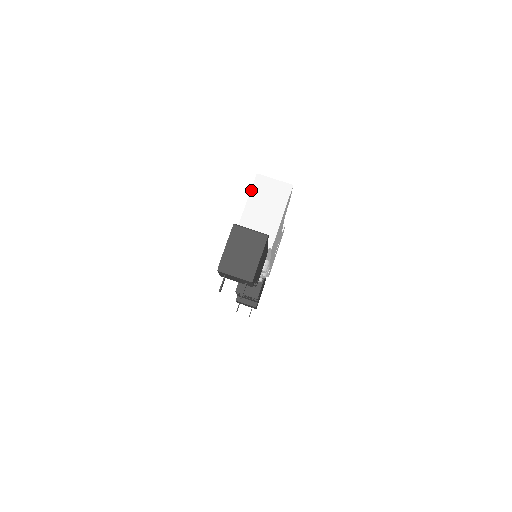
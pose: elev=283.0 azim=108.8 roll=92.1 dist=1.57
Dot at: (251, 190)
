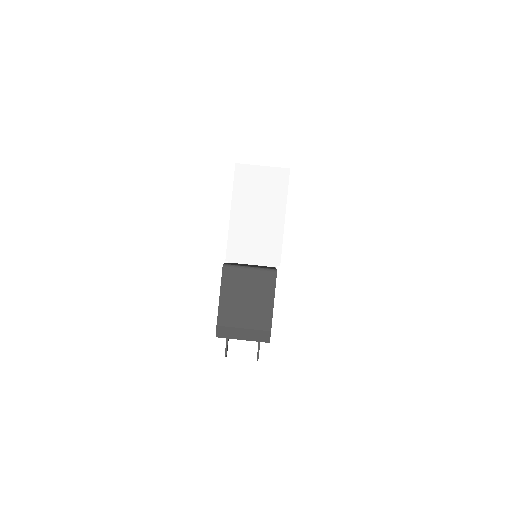
Dot at: (233, 189)
